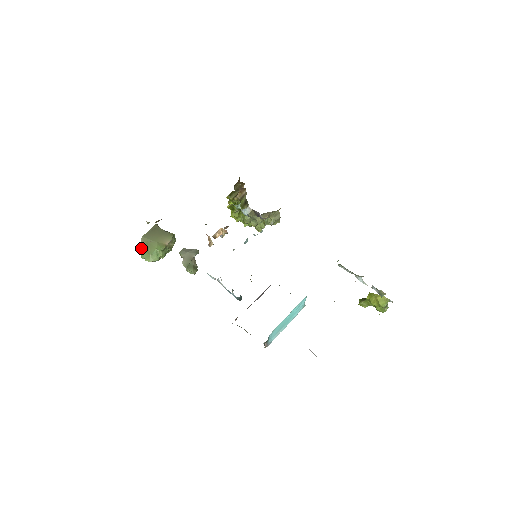
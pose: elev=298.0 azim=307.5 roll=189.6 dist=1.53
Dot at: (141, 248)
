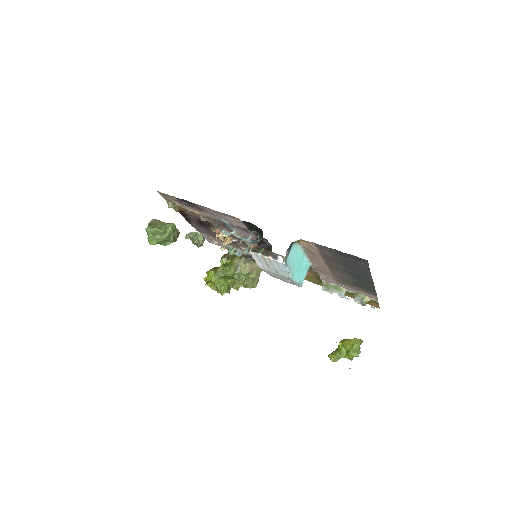
Dot at: (148, 225)
